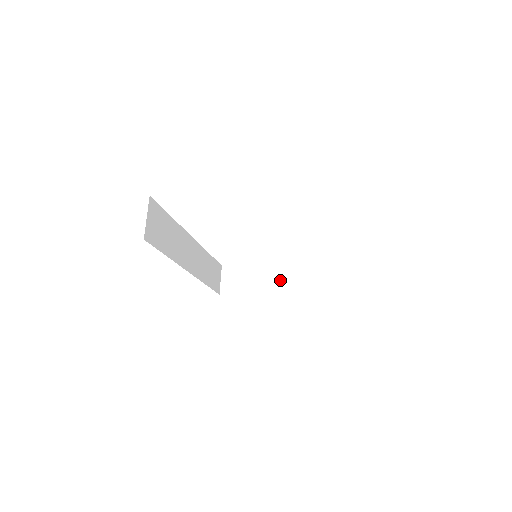
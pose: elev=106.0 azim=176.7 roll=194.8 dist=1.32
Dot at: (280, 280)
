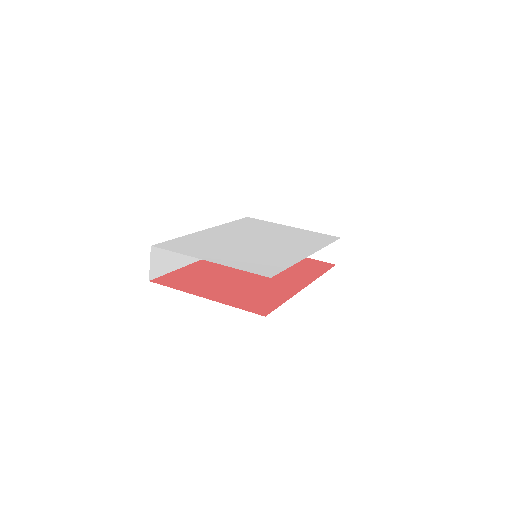
Dot at: occluded
